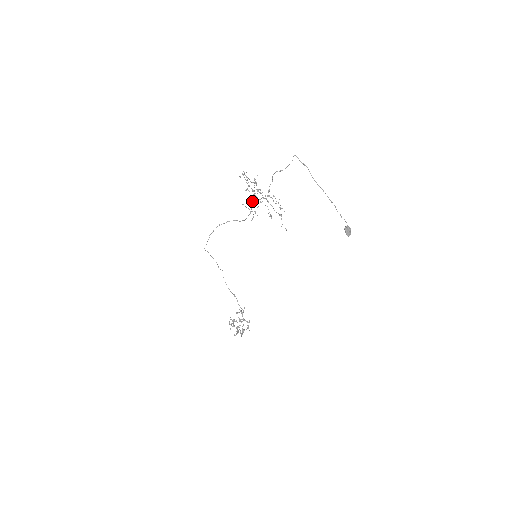
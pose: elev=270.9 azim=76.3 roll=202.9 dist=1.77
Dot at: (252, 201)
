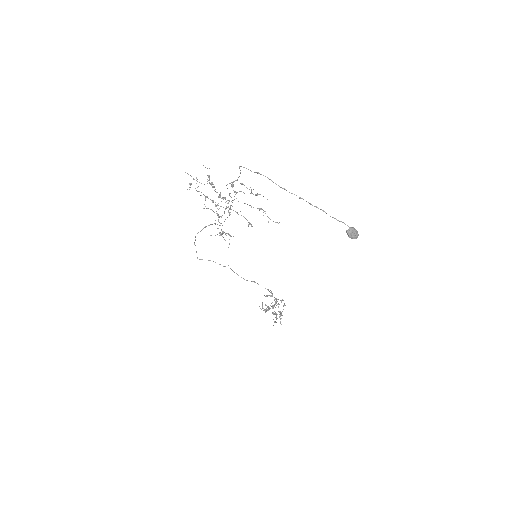
Dot at: (218, 228)
